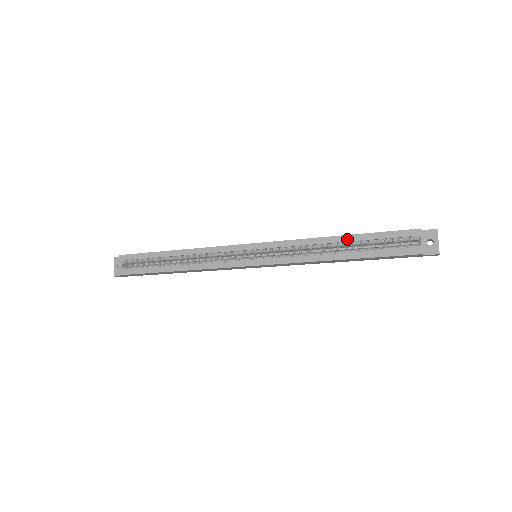
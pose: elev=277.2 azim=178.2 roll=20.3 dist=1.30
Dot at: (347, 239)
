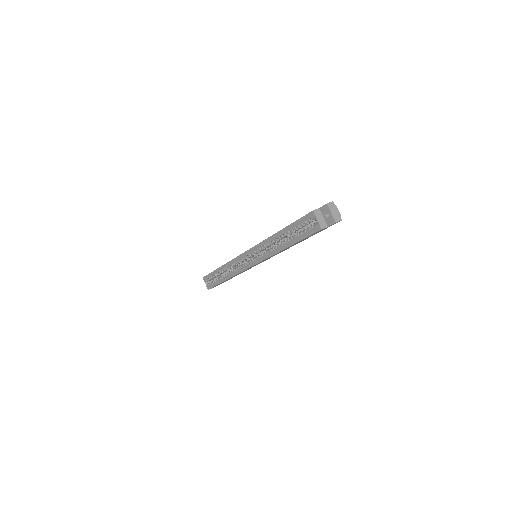
Dot at: (283, 232)
